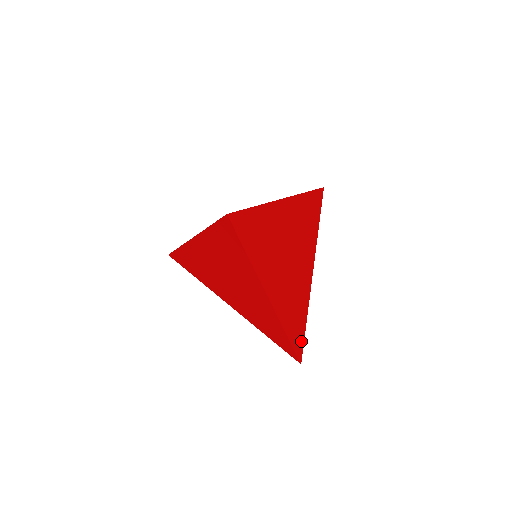
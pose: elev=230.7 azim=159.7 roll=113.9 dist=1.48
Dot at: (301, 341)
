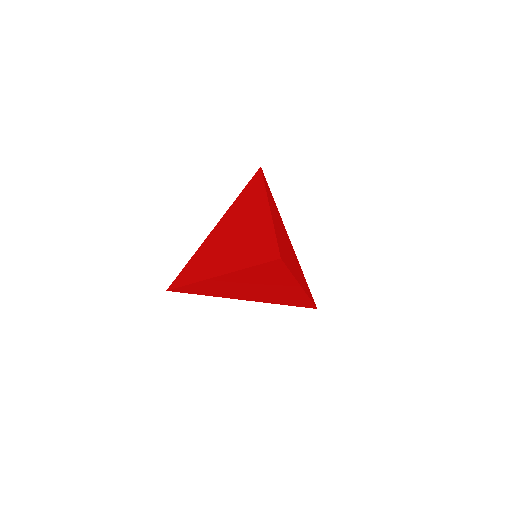
Dot at: (311, 294)
